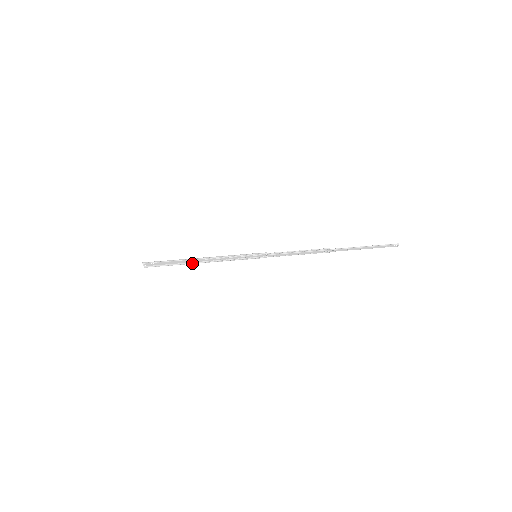
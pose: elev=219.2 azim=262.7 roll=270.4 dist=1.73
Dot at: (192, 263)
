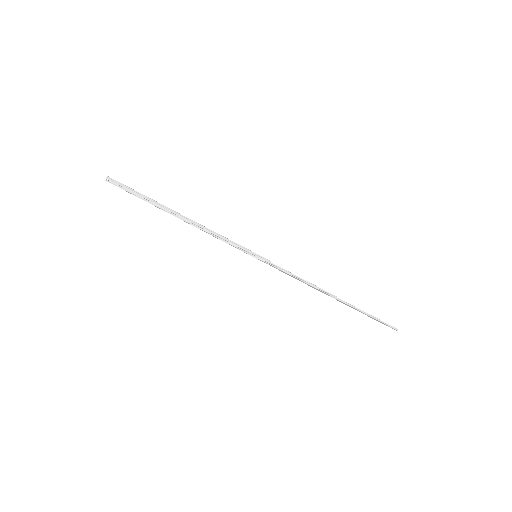
Dot at: (175, 215)
